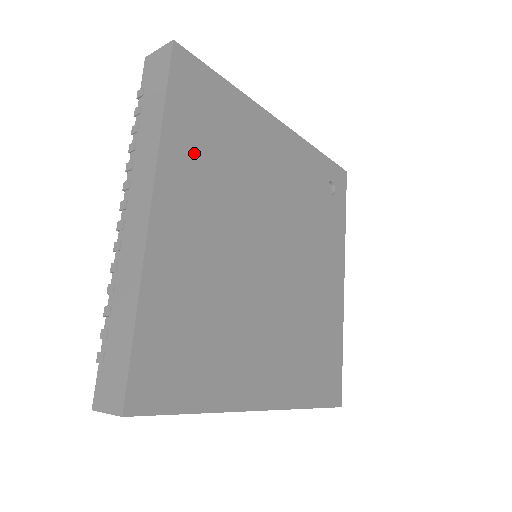
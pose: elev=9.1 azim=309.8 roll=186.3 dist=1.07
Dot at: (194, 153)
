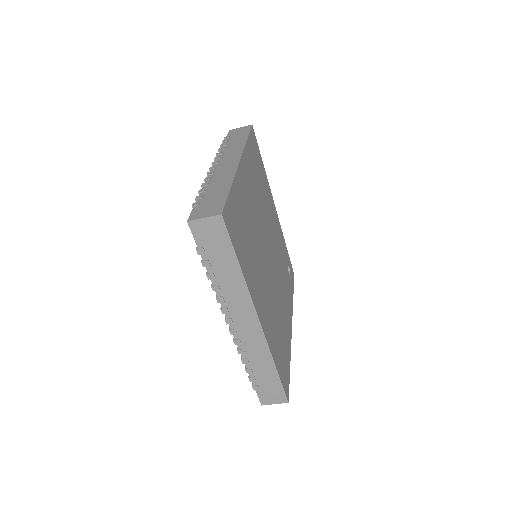
Dot at: (252, 167)
